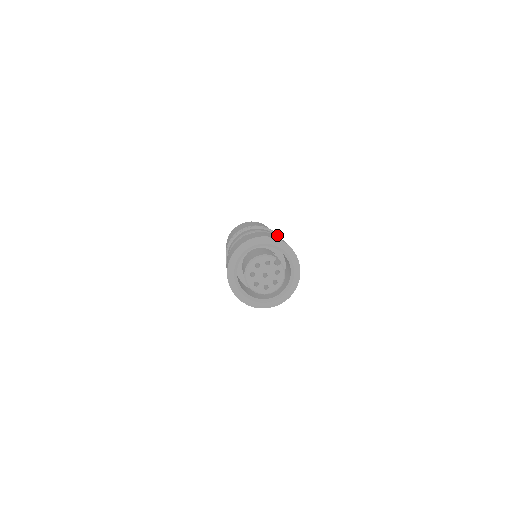
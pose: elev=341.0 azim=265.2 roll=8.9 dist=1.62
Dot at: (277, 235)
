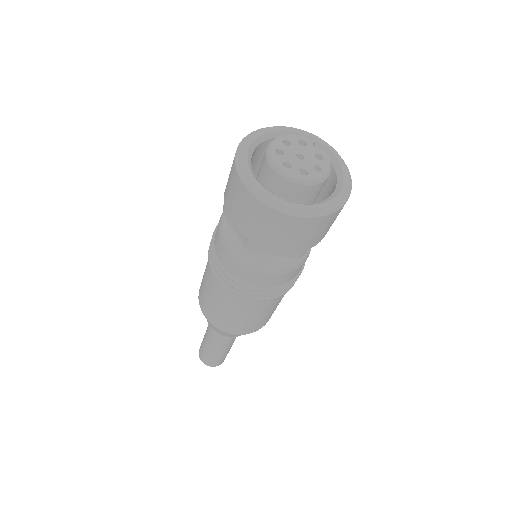
Dot at: occluded
